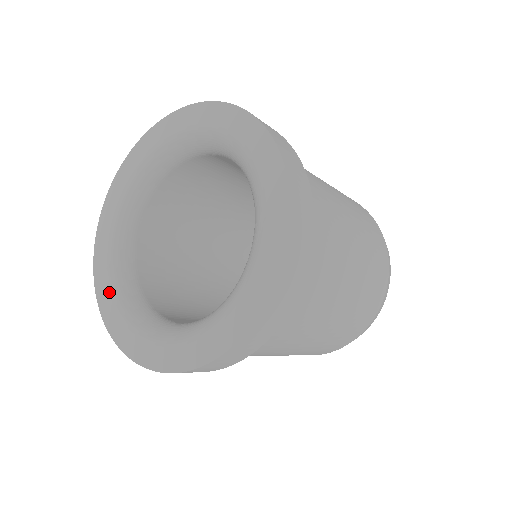
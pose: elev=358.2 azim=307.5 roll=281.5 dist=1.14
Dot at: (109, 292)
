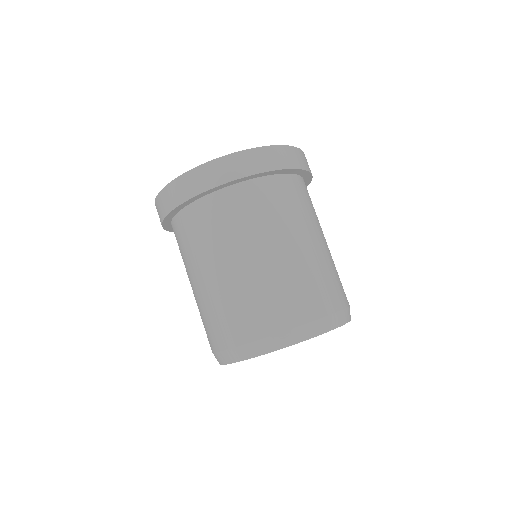
Dot at: occluded
